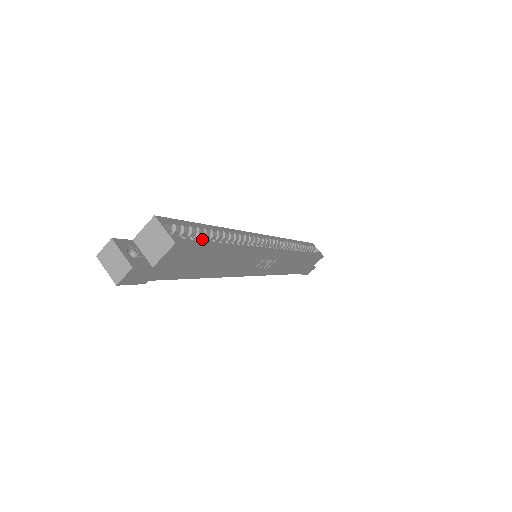
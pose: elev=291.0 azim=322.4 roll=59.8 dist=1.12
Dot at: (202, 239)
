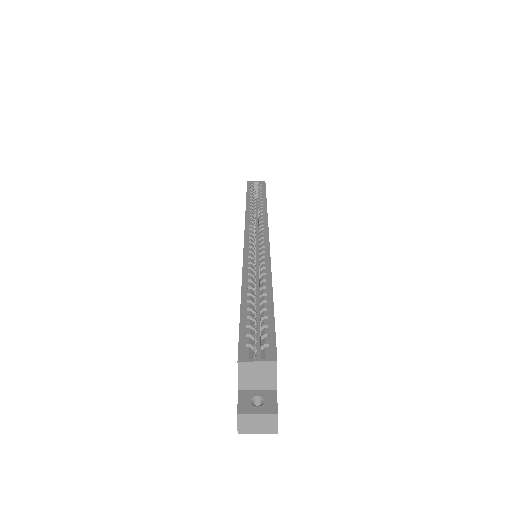
Dot at: (265, 323)
